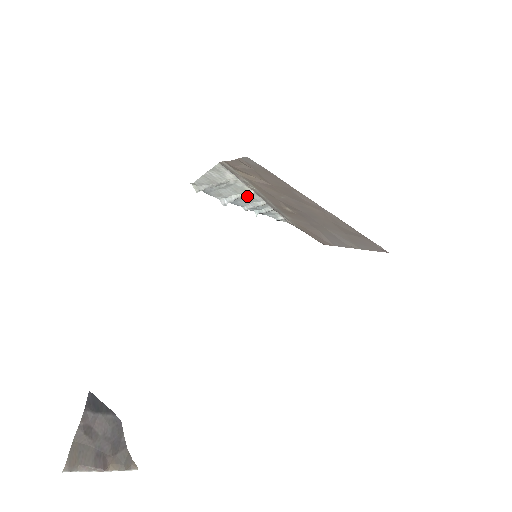
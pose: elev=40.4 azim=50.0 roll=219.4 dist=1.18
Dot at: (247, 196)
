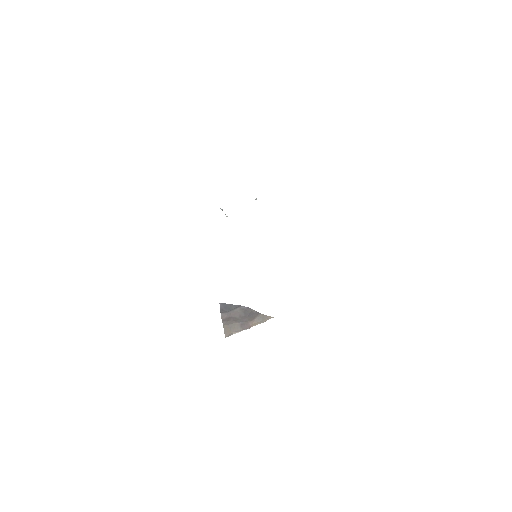
Dot at: (226, 216)
